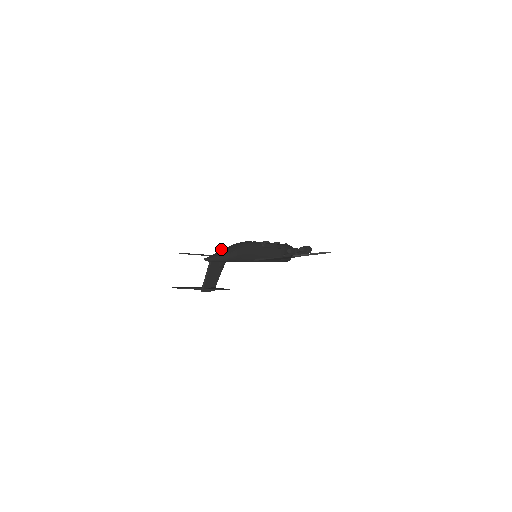
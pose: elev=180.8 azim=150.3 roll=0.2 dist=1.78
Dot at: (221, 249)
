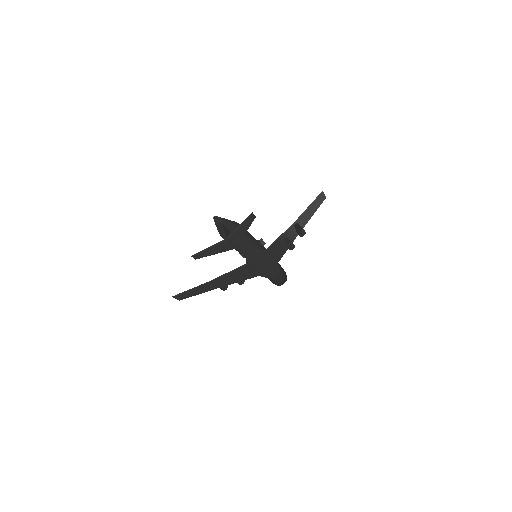
Dot at: occluded
